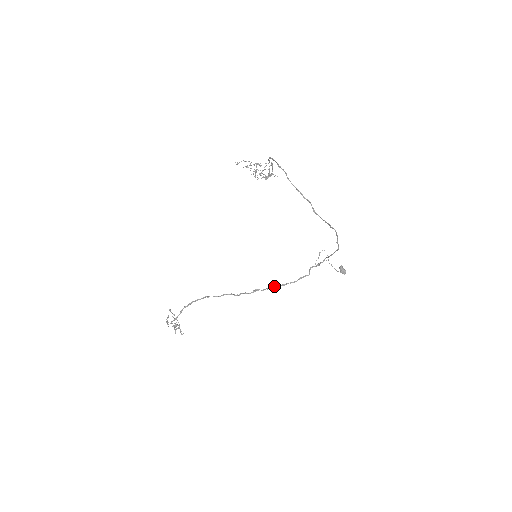
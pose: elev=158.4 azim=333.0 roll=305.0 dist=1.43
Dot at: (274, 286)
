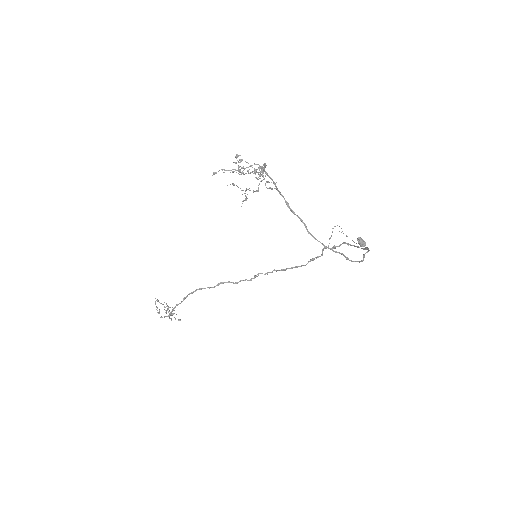
Dot at: occluded
